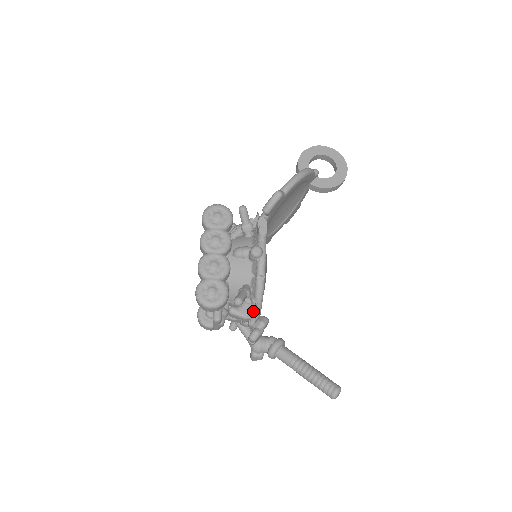
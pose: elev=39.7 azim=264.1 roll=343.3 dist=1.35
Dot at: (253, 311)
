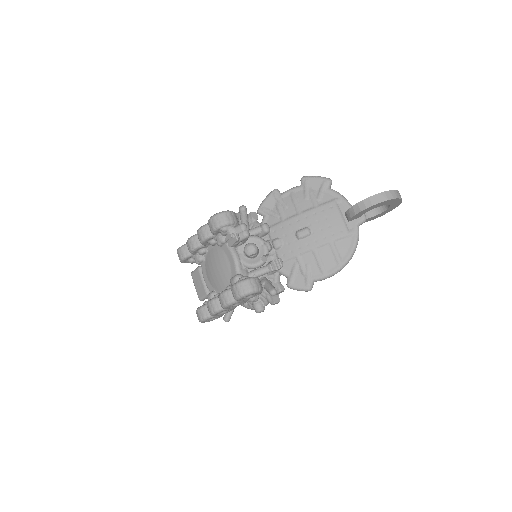
Dot at: occluded
